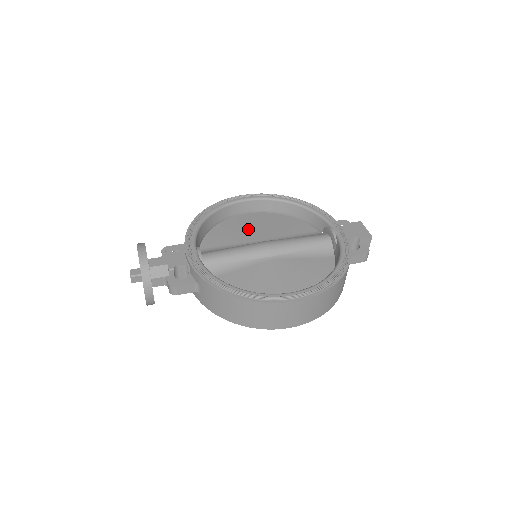
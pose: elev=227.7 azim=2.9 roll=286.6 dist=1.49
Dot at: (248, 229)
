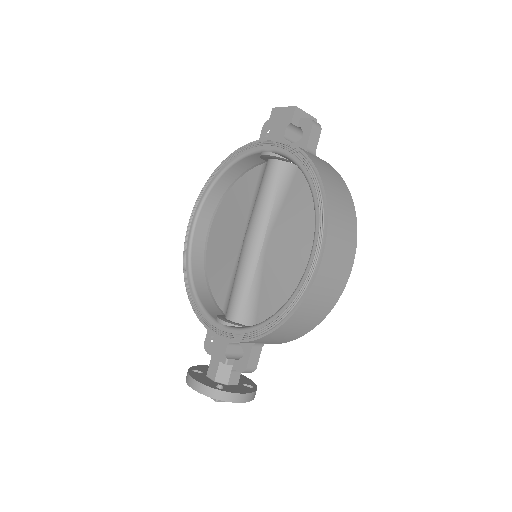
Dot at: (225, 244)
